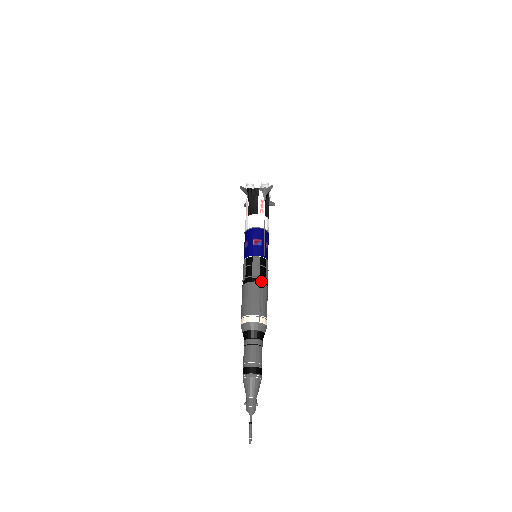
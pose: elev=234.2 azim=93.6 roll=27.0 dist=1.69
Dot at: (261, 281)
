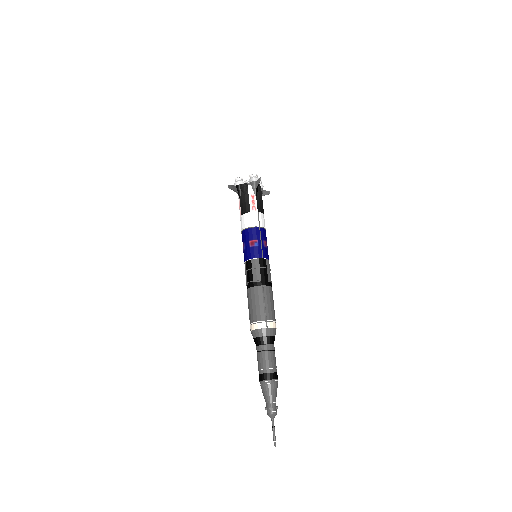
Dot at: (263, 284)
